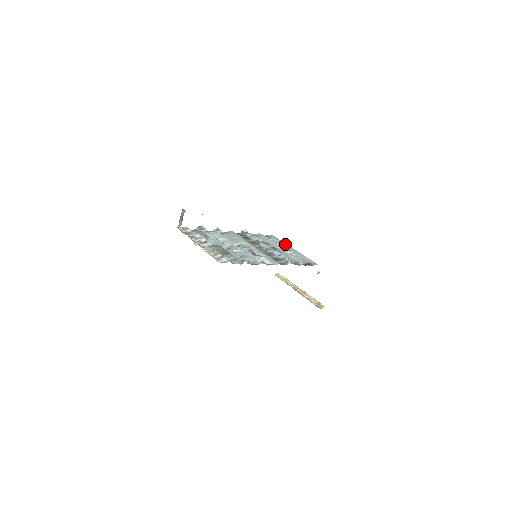
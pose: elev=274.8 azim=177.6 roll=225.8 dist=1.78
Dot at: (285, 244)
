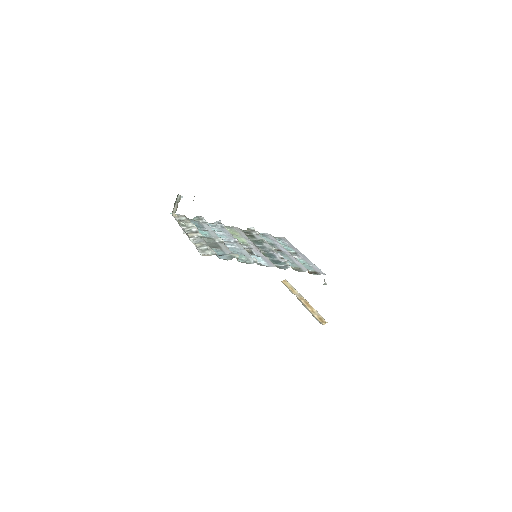
Dot at: (295, 248)
